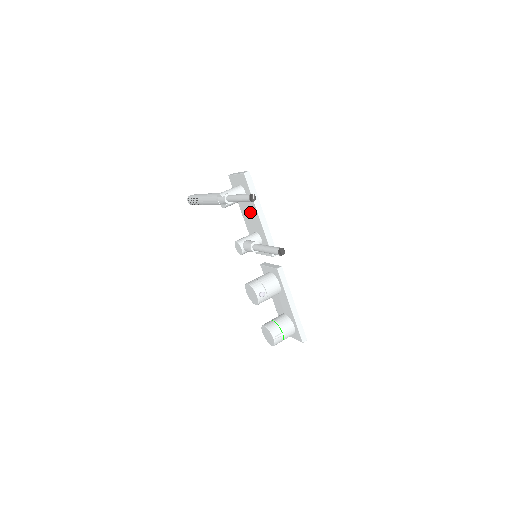
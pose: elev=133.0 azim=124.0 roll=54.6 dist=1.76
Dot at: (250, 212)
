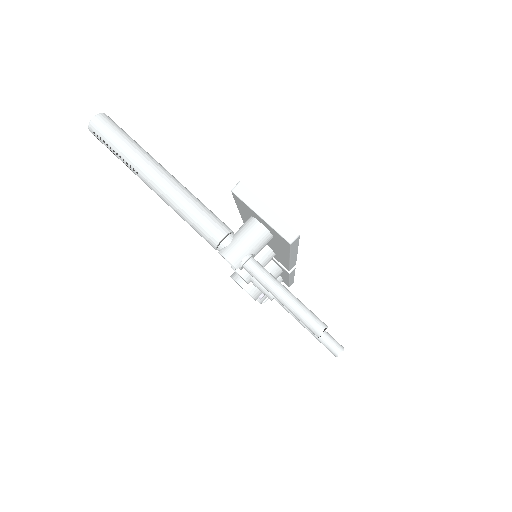
Dot at: occluded
